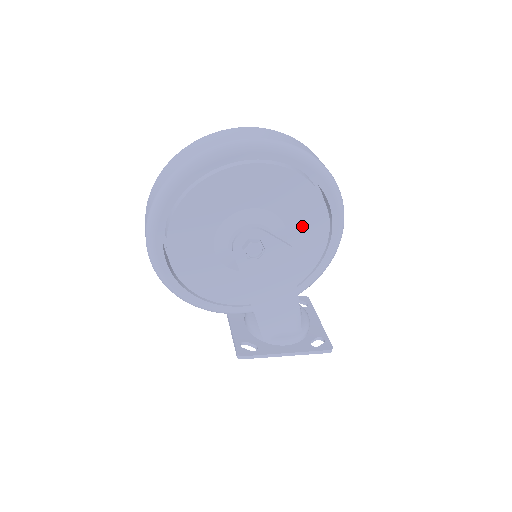
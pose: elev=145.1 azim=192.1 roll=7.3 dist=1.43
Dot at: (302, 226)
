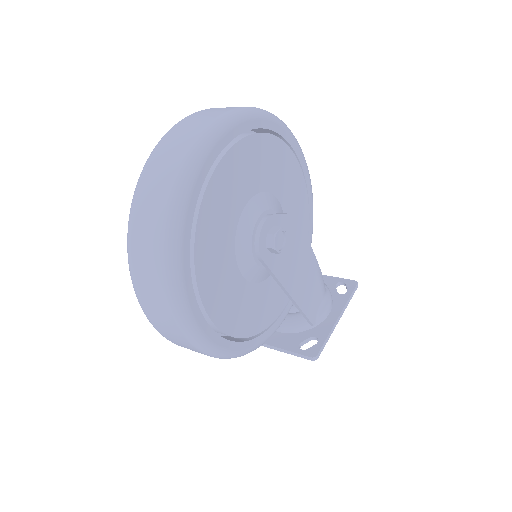
Dot at: (286, 187)
